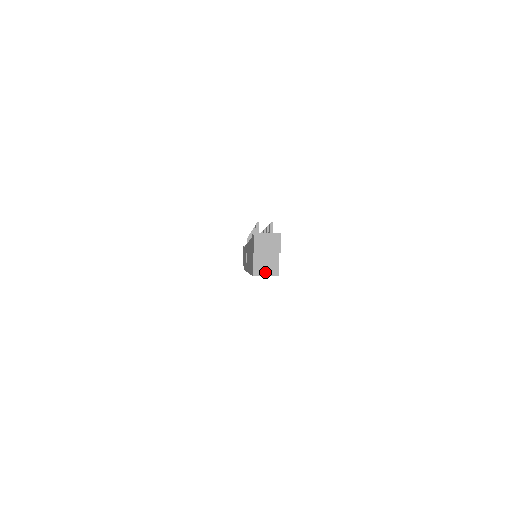
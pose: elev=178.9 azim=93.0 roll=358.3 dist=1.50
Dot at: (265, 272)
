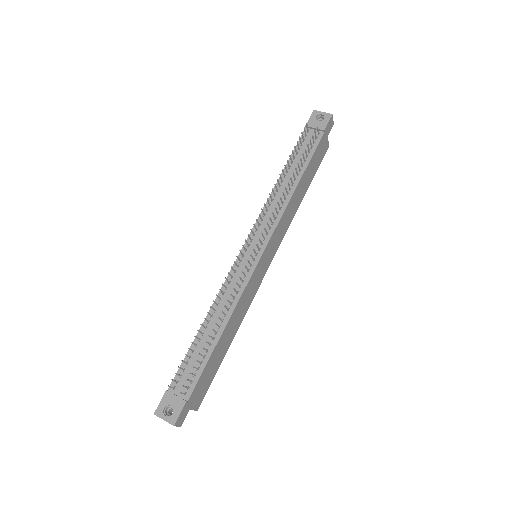
Dot at: occluded
